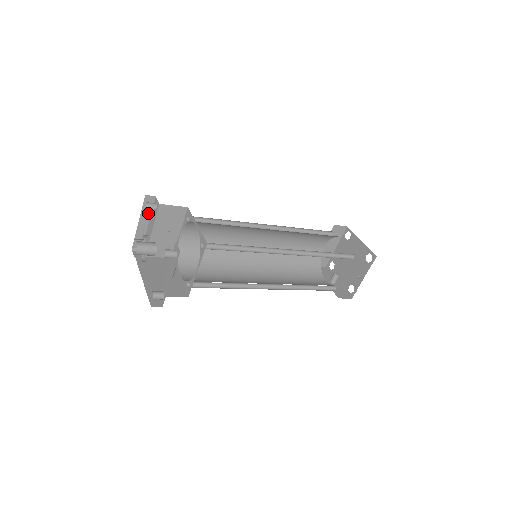
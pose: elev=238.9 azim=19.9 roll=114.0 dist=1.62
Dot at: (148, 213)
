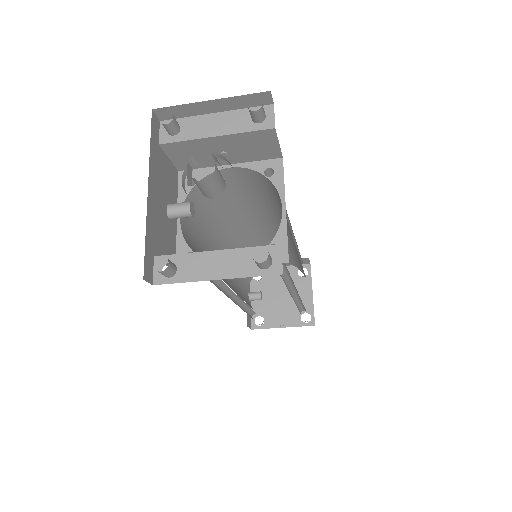
Dot at: (235, 105)
